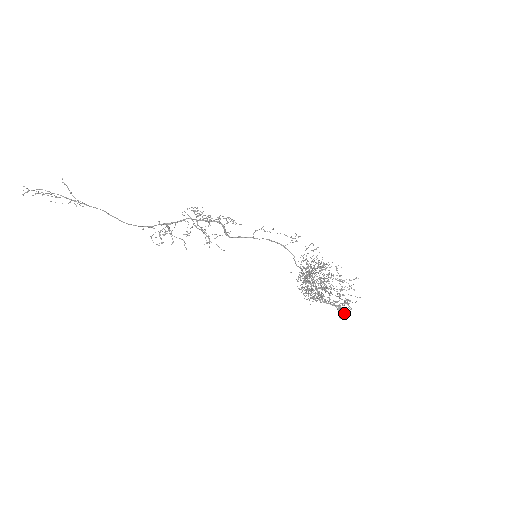
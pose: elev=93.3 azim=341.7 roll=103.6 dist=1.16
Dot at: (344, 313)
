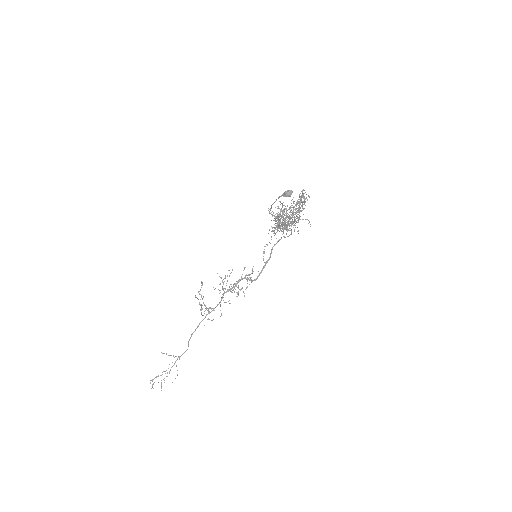
Dot at: (285, 191)
